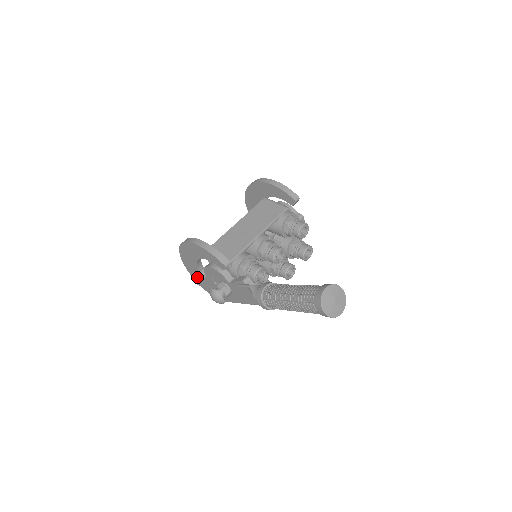
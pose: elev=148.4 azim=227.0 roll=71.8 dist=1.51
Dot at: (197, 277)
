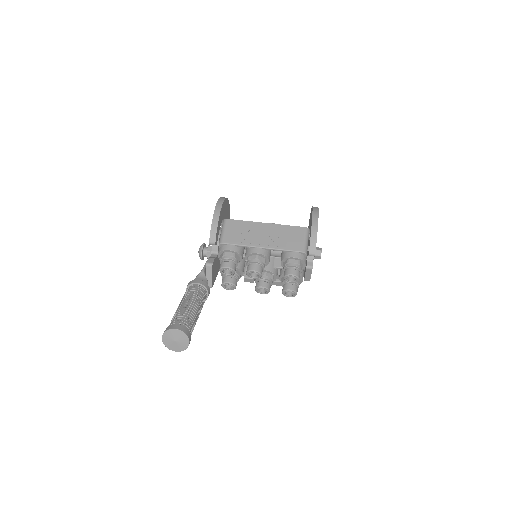
Dot at: occluded
